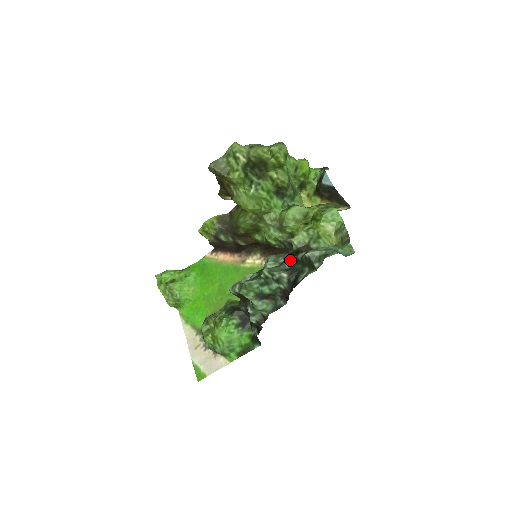
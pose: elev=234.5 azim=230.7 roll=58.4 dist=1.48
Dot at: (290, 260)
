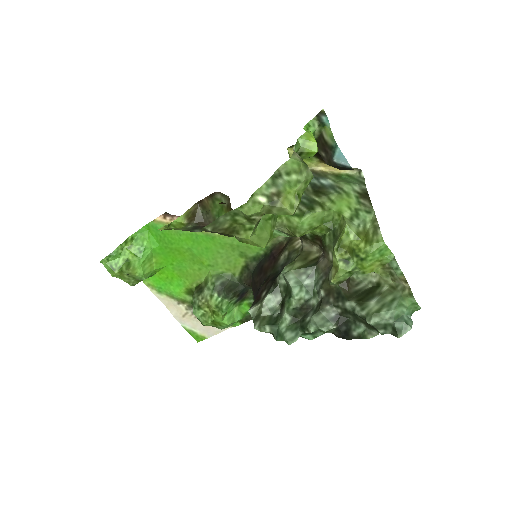
Dot at: (333, 305)
